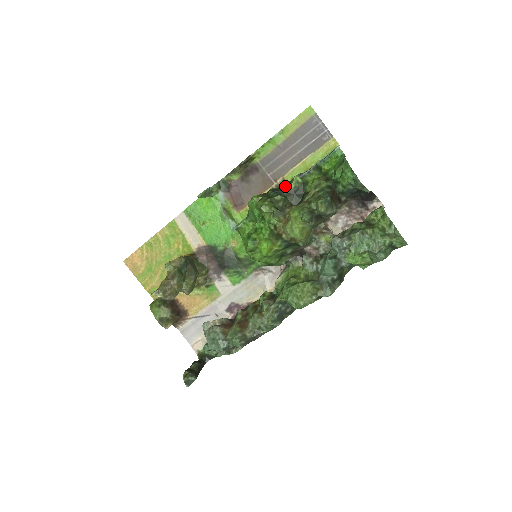
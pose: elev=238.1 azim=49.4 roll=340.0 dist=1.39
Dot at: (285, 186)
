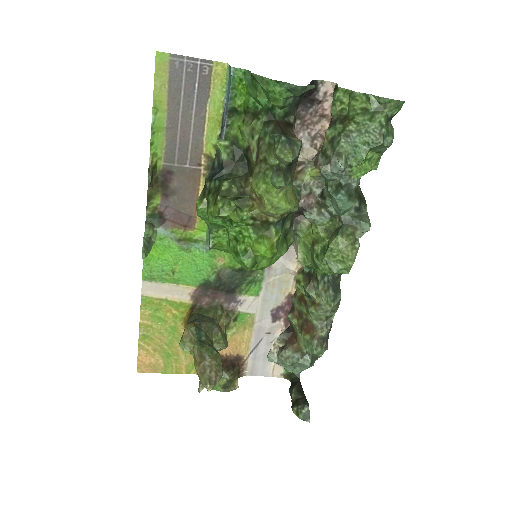
Dot at: (216, 163)
